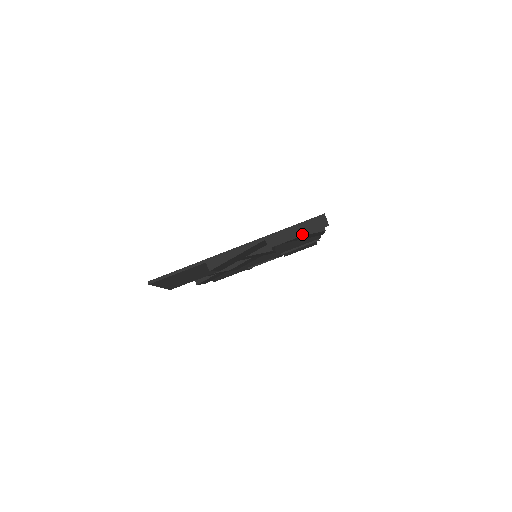
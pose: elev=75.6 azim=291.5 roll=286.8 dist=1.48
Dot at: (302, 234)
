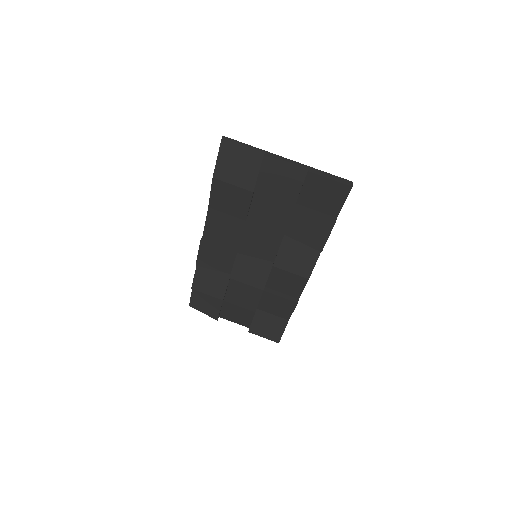
Dot at: (333, 179)
